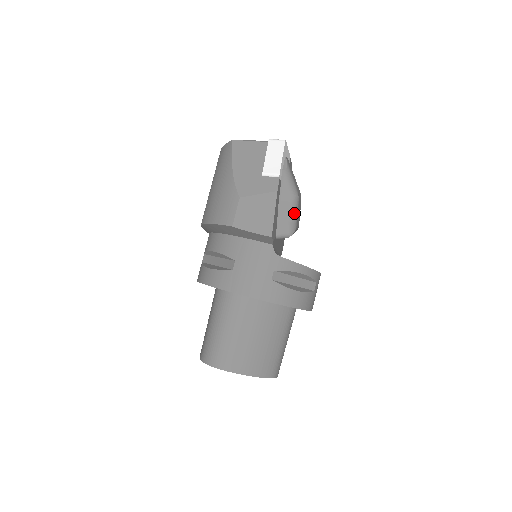
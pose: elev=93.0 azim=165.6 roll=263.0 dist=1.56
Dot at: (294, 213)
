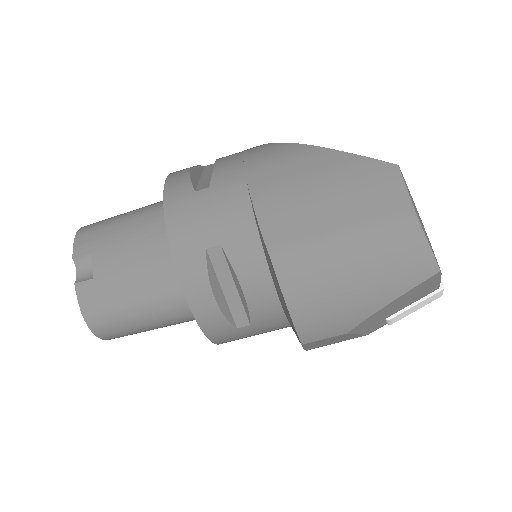
Dot at: occluded
